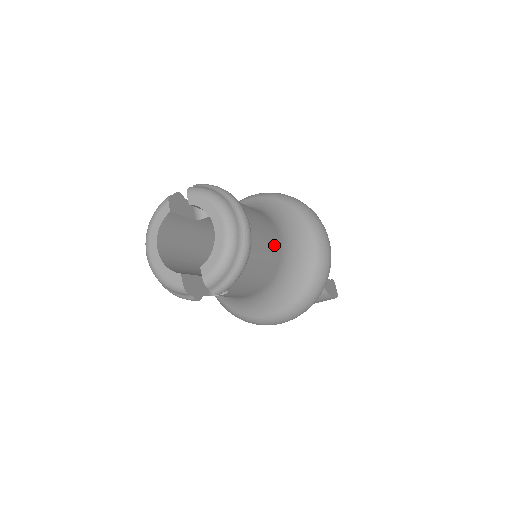
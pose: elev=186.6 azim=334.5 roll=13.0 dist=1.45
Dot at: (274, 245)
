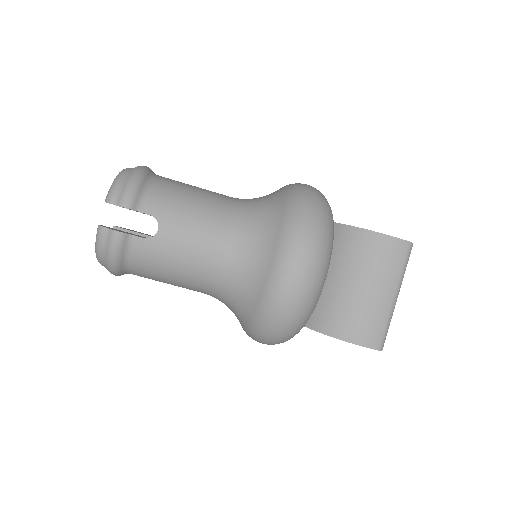
Dot at: (211, 192)
